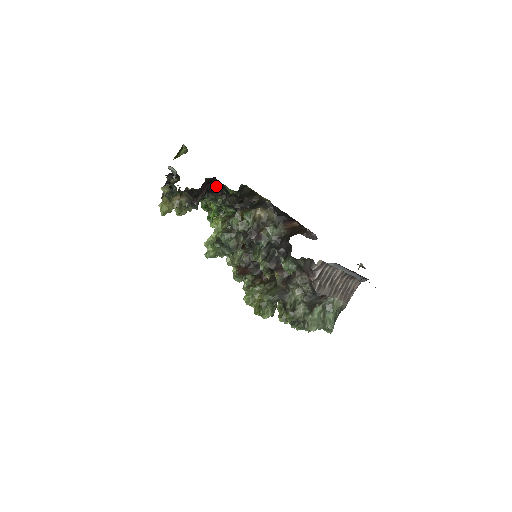
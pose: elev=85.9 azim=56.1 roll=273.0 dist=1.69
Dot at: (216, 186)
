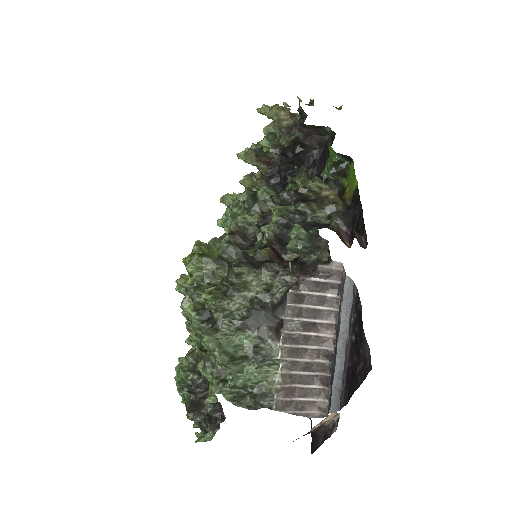
Dot at: (318, 160)
